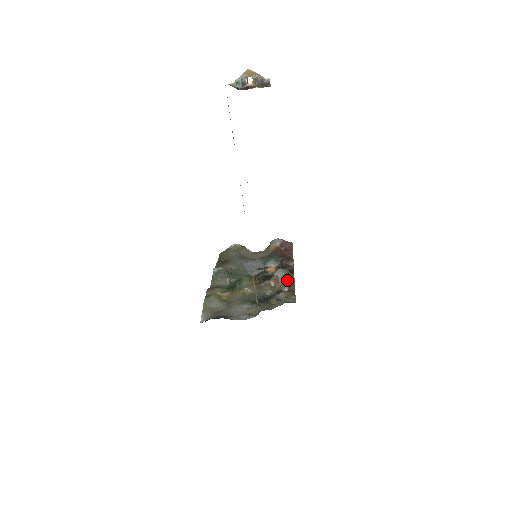
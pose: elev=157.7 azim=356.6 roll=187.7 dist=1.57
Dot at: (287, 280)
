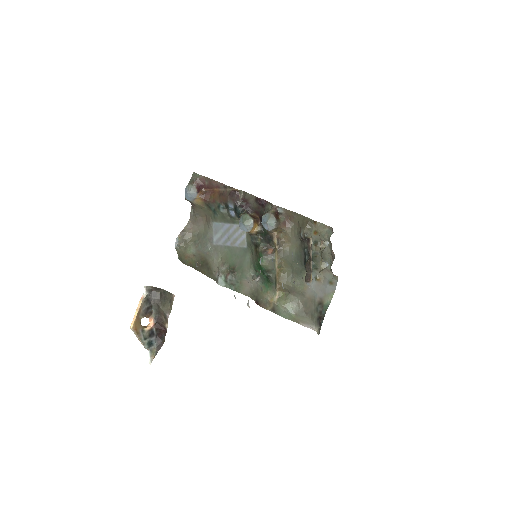
Dot at: (281, 217)
